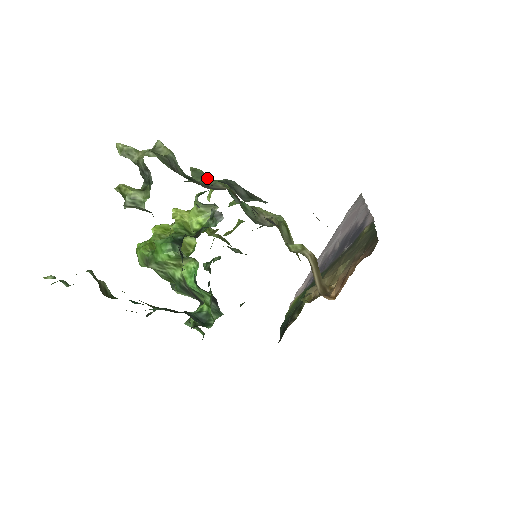
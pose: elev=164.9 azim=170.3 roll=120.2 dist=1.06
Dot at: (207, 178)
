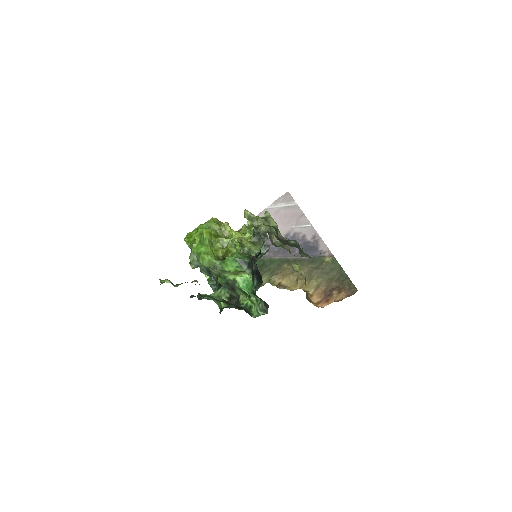
Dot at: occluded
